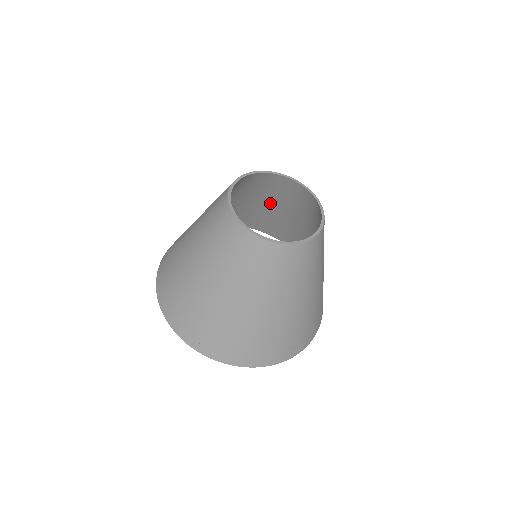
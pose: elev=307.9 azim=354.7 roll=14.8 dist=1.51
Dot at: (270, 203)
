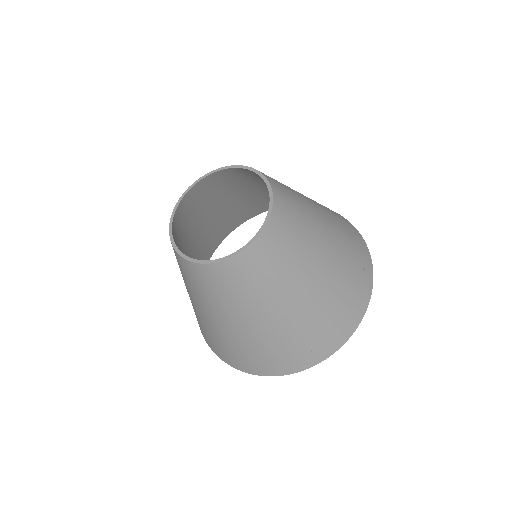
Dot at: (210, 212)
